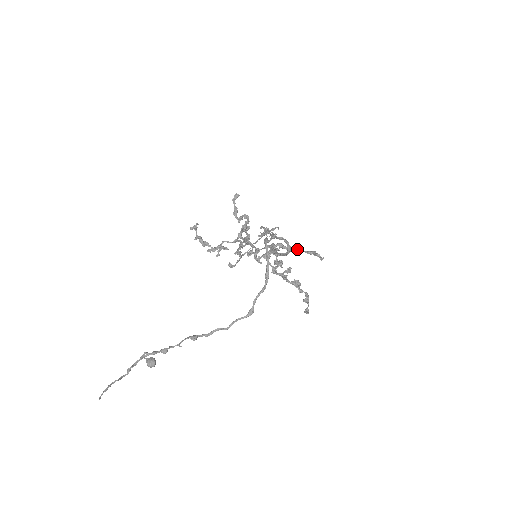
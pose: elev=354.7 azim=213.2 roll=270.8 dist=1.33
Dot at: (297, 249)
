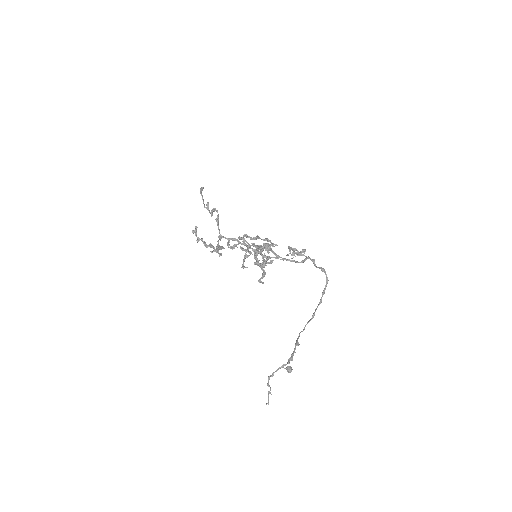
Dot at: (257, 238)
